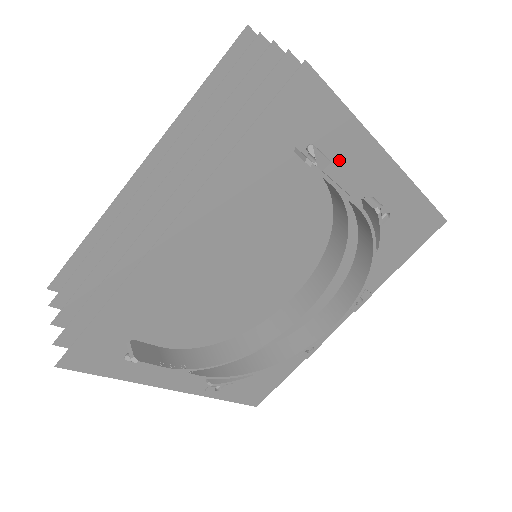
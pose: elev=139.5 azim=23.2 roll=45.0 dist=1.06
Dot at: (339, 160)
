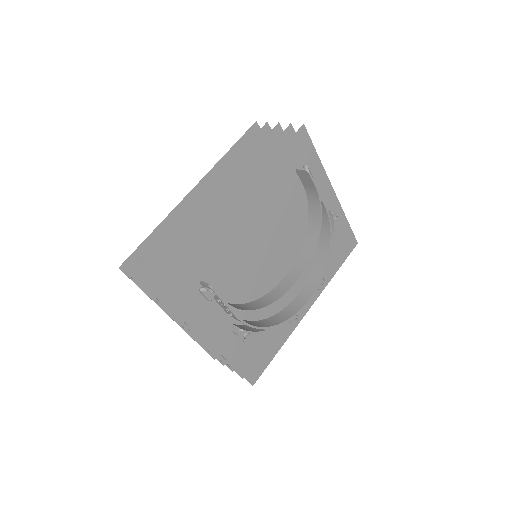
Dot at: occluded
